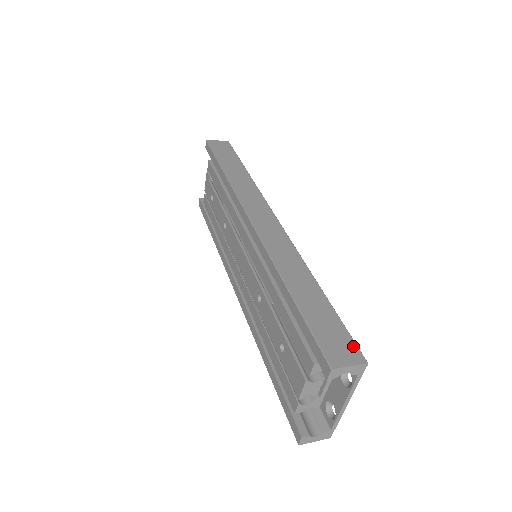
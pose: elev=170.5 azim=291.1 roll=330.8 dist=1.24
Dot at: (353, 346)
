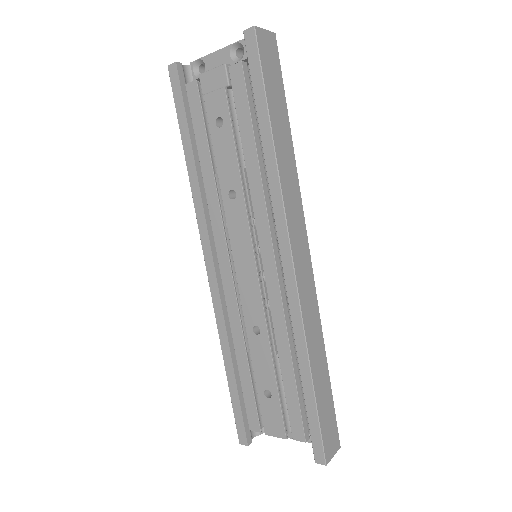
Dot at: (337, 433)
